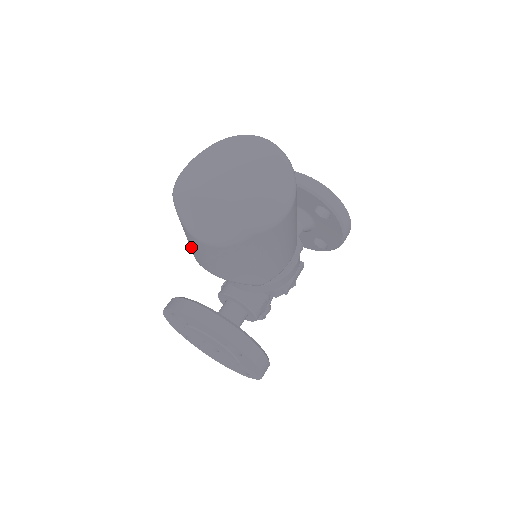
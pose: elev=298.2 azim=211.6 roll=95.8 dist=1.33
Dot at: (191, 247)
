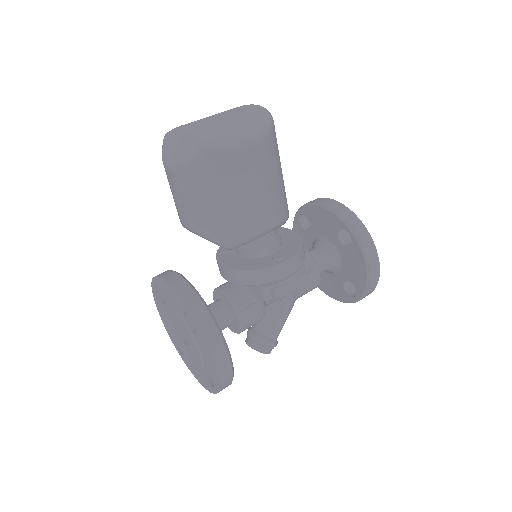
Dot at: occluded
